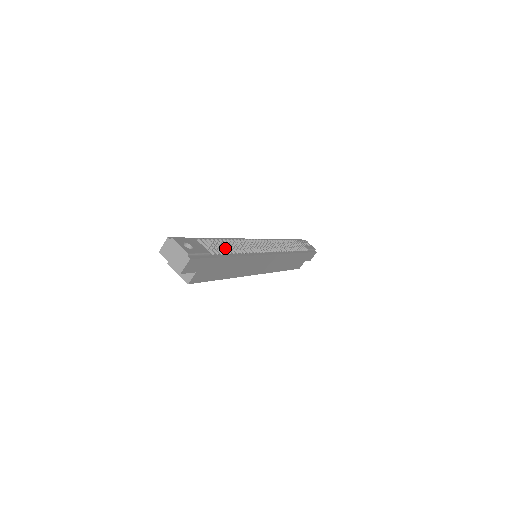
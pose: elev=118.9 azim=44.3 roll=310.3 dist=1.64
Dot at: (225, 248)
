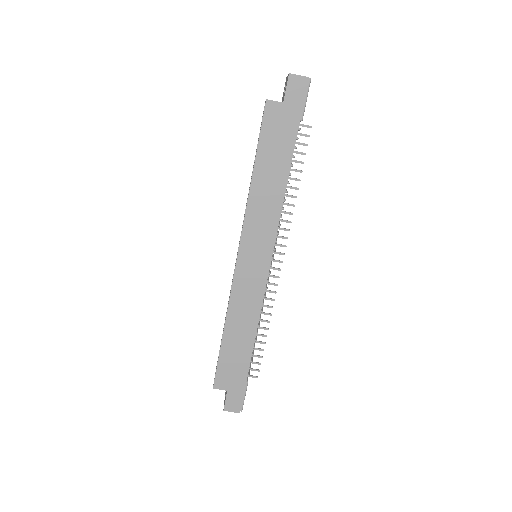
Dot at: (295, 160)
